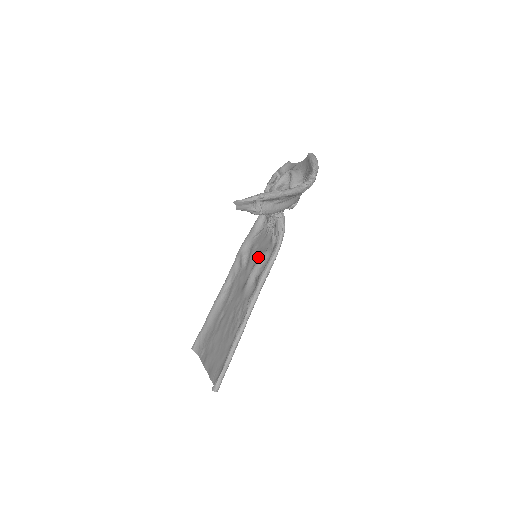
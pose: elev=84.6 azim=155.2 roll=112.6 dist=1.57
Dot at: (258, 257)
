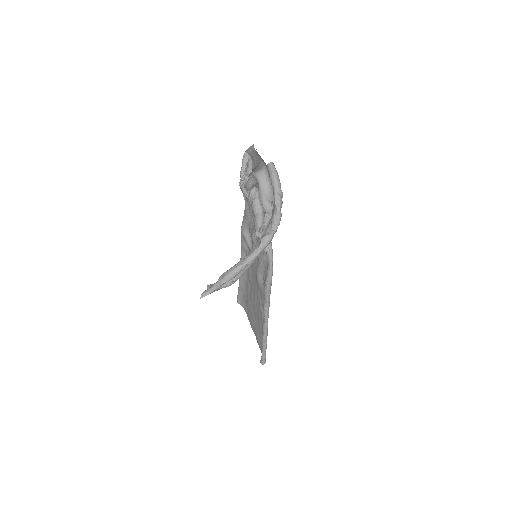
Dot at: occluded
